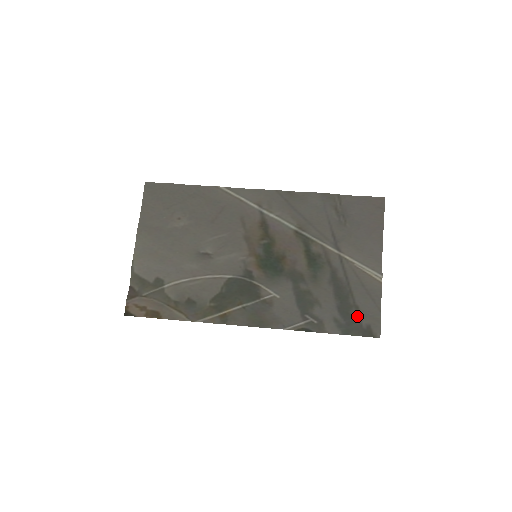
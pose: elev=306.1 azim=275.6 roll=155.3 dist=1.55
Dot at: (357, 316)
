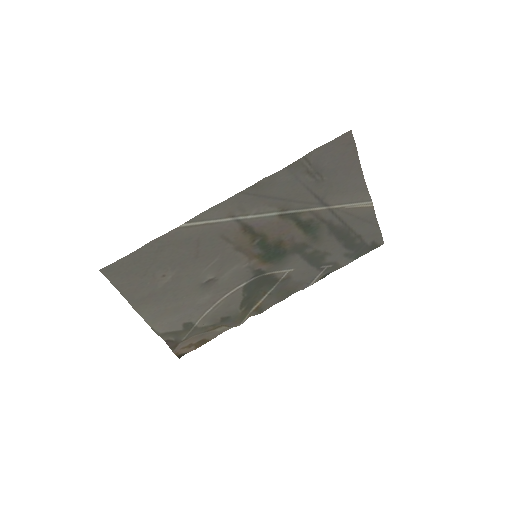
Dot at: (362, 242)
